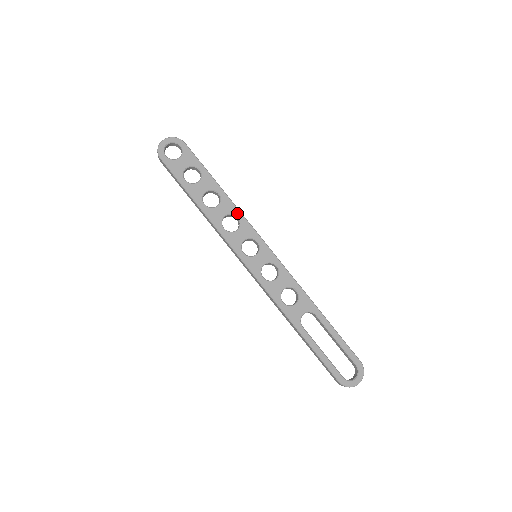
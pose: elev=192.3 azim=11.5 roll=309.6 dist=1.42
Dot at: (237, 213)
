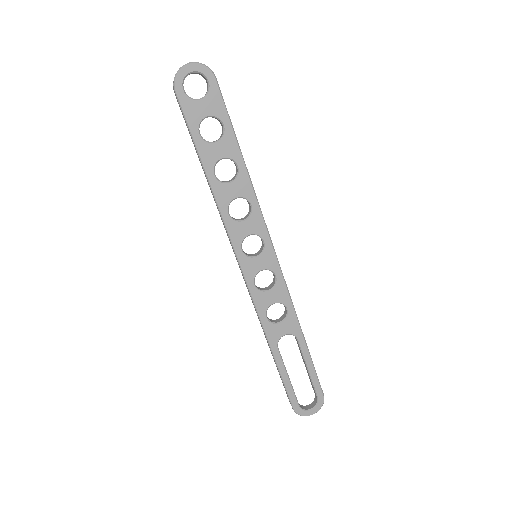
Dot at: (252, 199)
